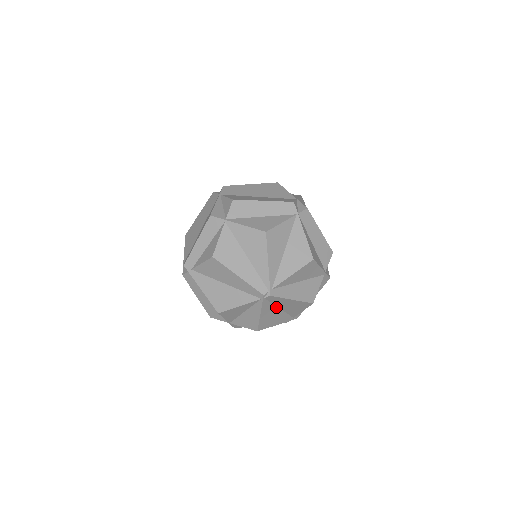
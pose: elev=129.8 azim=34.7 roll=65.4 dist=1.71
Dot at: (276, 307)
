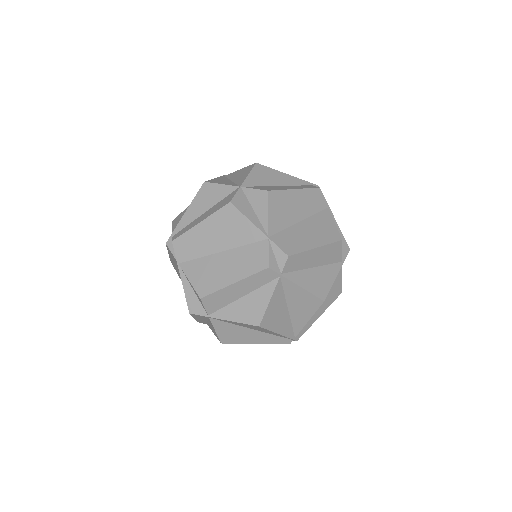
Dot at: occluded
